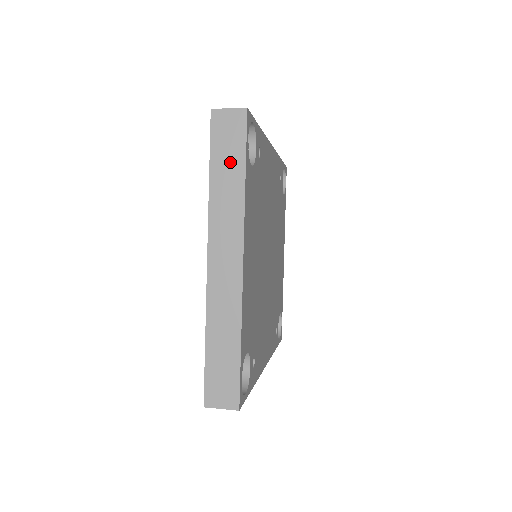
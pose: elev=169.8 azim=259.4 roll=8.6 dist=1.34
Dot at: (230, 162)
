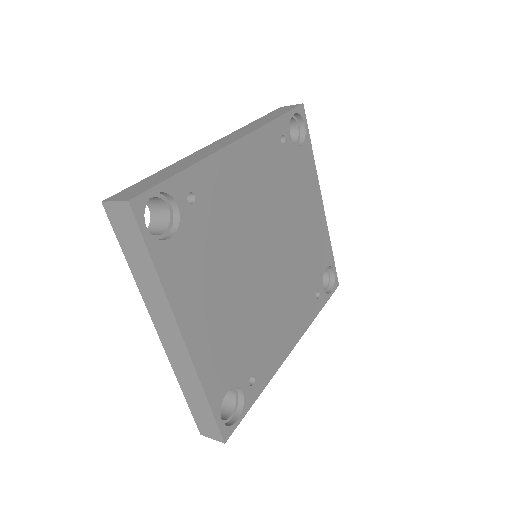
Dot at: (138, 254)
